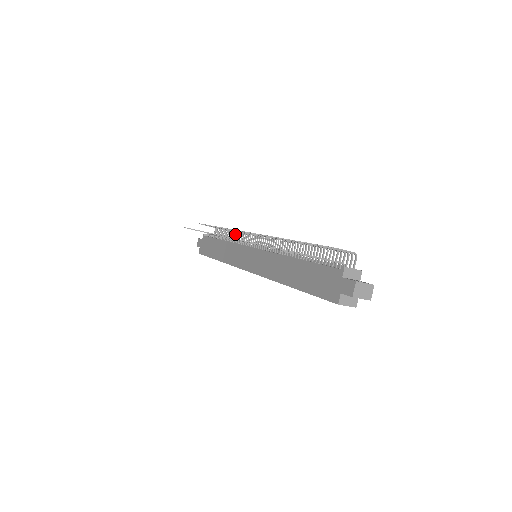
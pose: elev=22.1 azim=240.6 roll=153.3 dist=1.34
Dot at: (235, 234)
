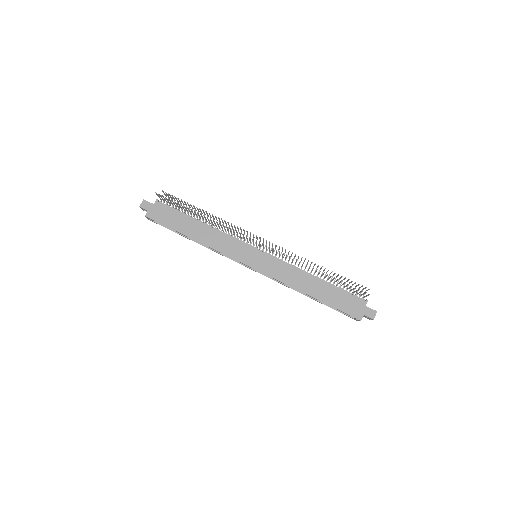
Dot at: occluded
